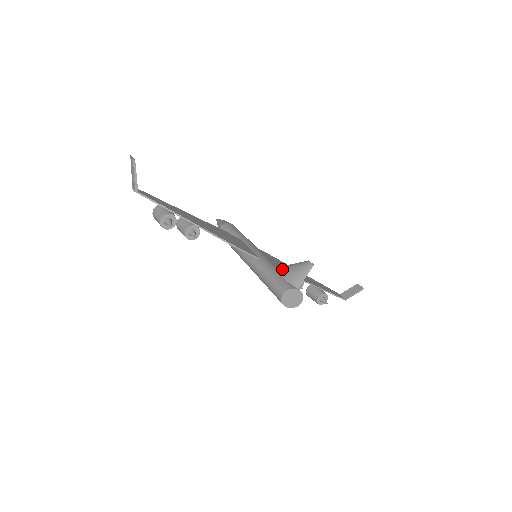
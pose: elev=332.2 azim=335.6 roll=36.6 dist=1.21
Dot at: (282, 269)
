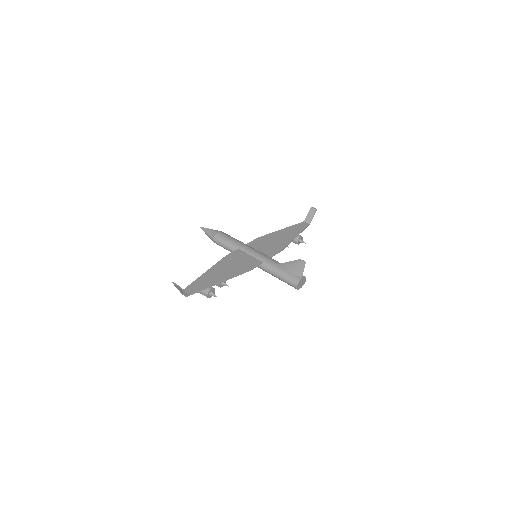
Dot at: (284, 267)
